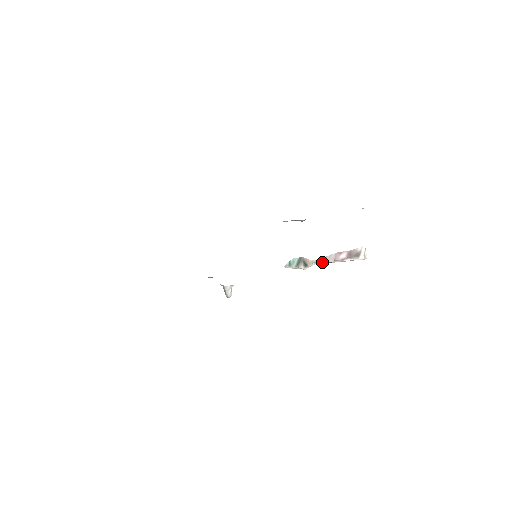
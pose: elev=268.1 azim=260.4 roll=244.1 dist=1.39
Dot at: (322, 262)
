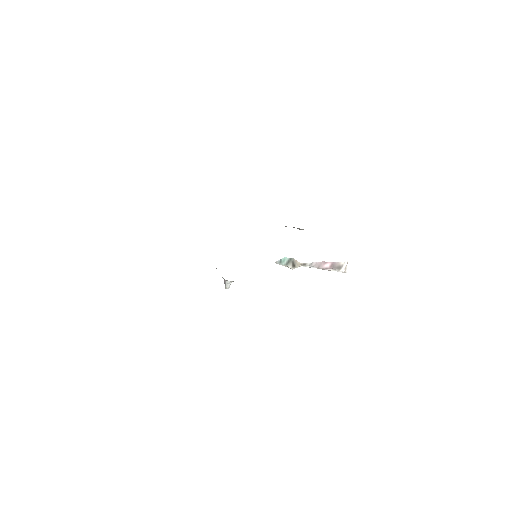
Dot at: (308, 266)
